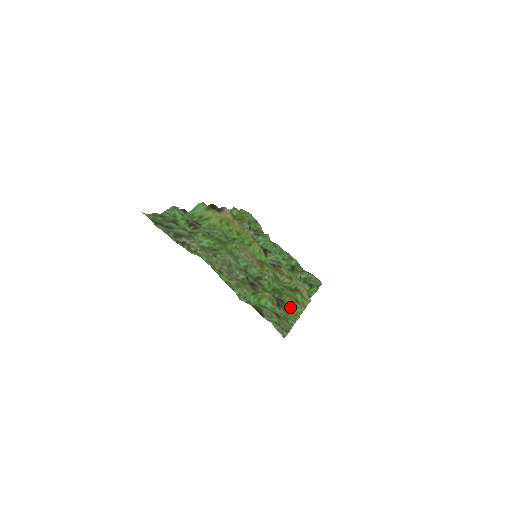
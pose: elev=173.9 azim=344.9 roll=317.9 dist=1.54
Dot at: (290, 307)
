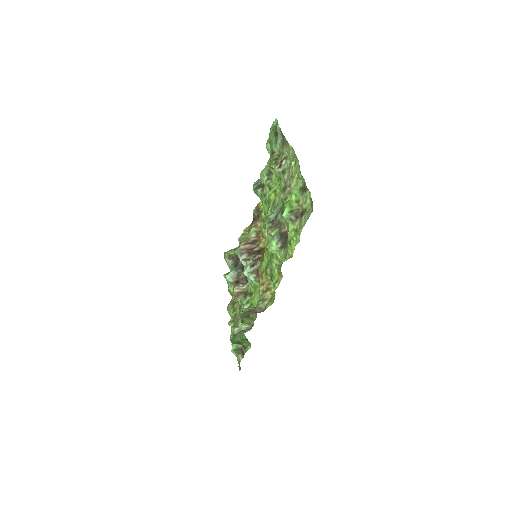
Dot at: (285, 254)
